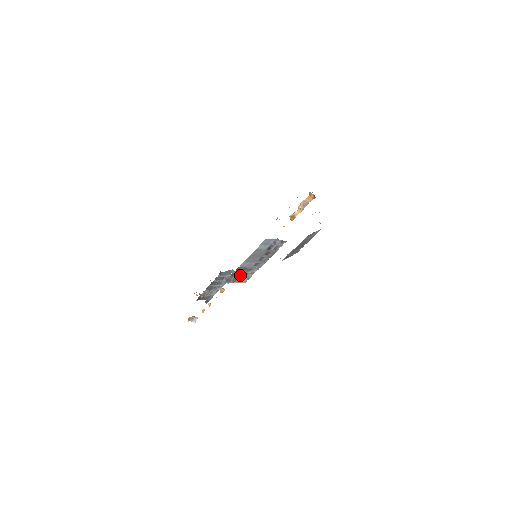
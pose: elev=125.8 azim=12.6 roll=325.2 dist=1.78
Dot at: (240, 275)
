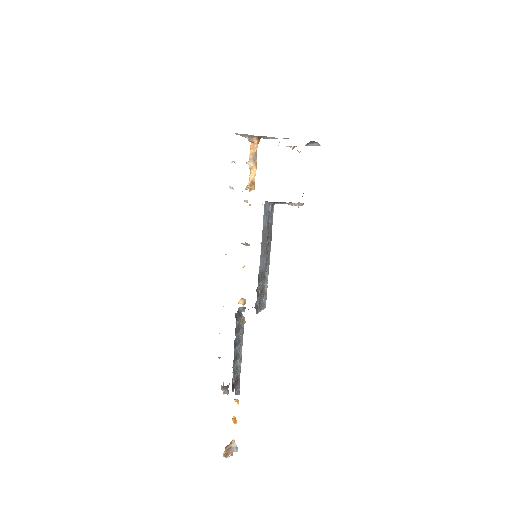
Dot at: (261, 292)
